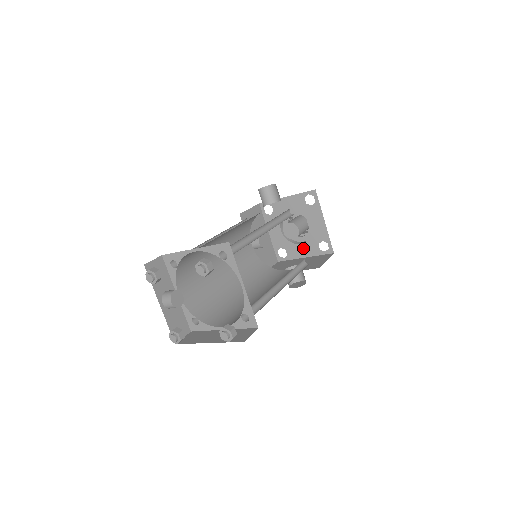
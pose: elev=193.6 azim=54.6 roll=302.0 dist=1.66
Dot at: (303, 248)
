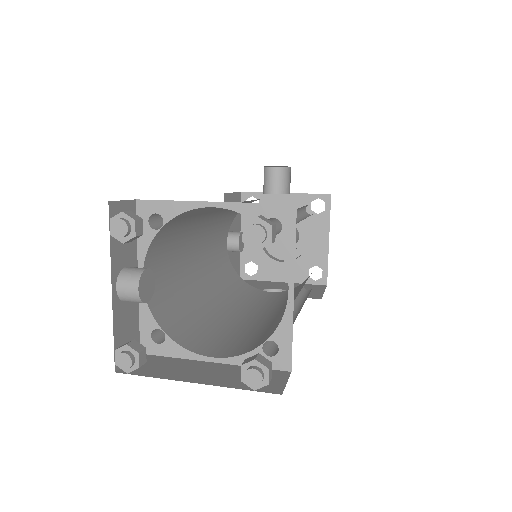
Dot at: (285, 269)
